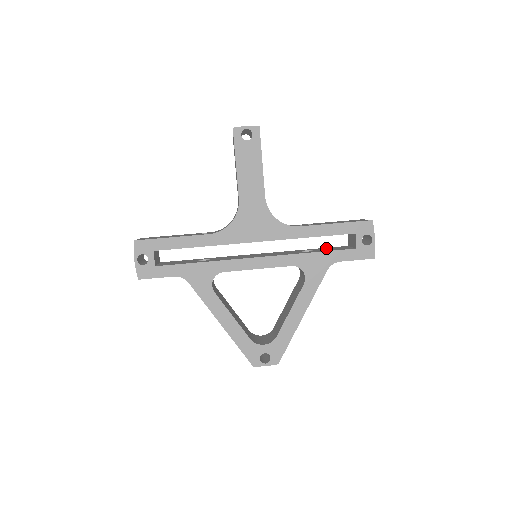
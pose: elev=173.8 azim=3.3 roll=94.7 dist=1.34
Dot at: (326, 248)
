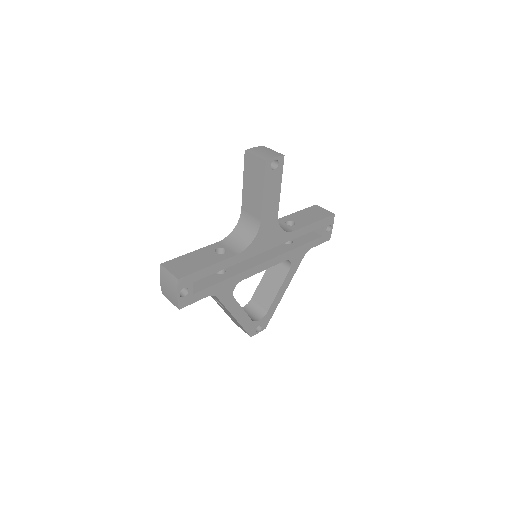
Dot at: occluded
